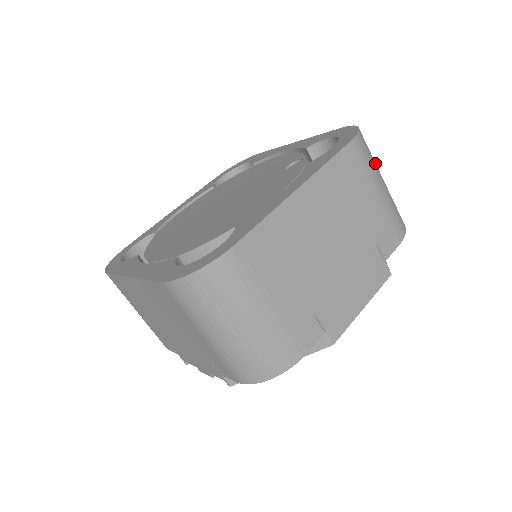
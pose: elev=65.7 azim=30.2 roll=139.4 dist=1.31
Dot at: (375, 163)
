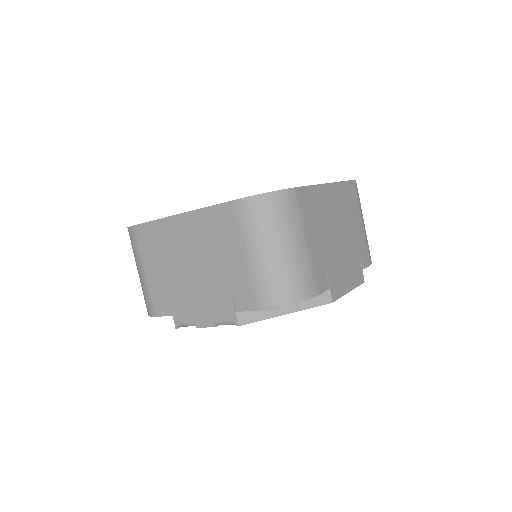
Dot at: occluded
